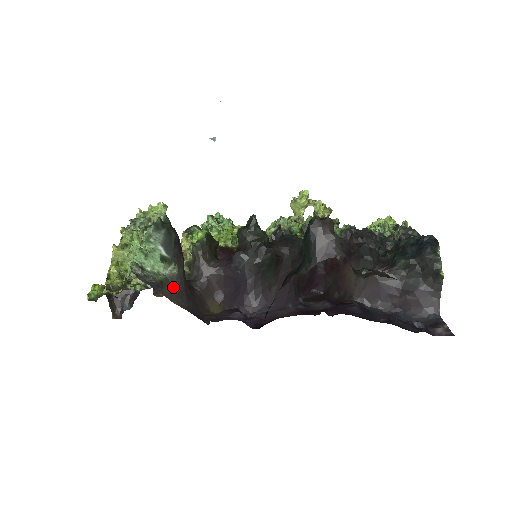
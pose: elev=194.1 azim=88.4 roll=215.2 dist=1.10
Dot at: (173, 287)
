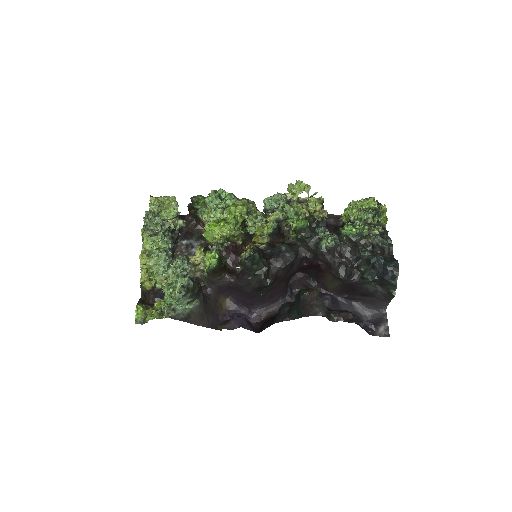
Dot at: (197, 315)
